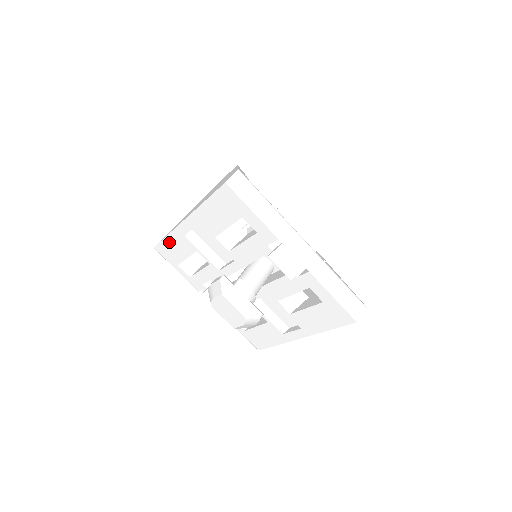
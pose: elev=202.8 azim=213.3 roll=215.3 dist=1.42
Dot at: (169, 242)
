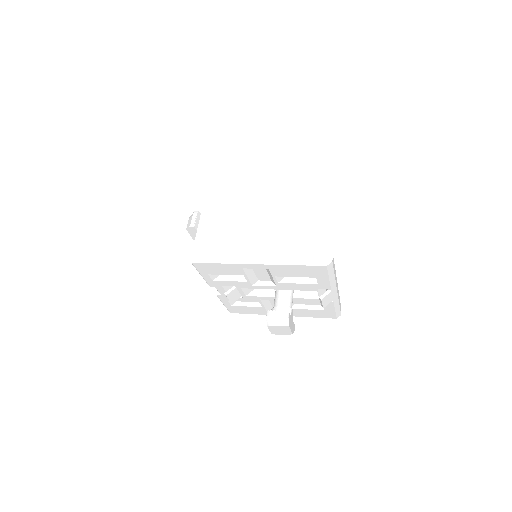
Dot at: (218, 266)
